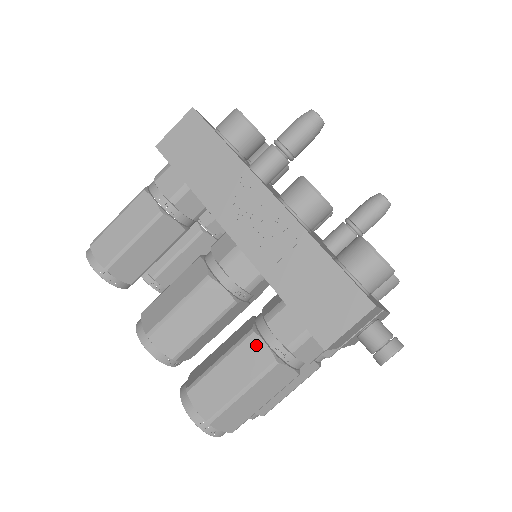
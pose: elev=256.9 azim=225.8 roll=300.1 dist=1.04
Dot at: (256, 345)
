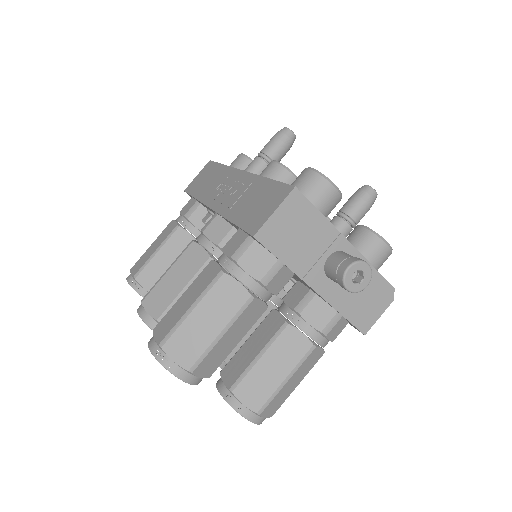
Dot at: (210, 268)
